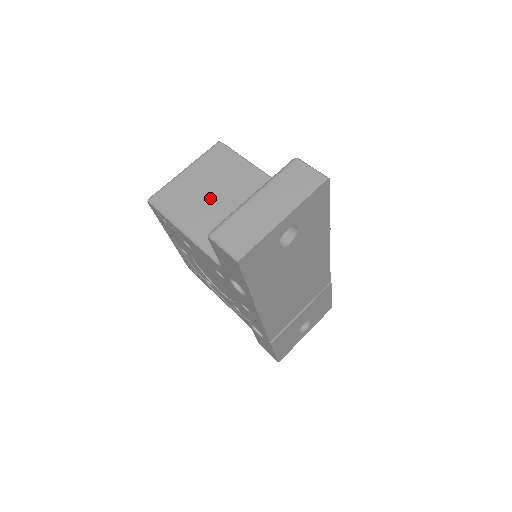
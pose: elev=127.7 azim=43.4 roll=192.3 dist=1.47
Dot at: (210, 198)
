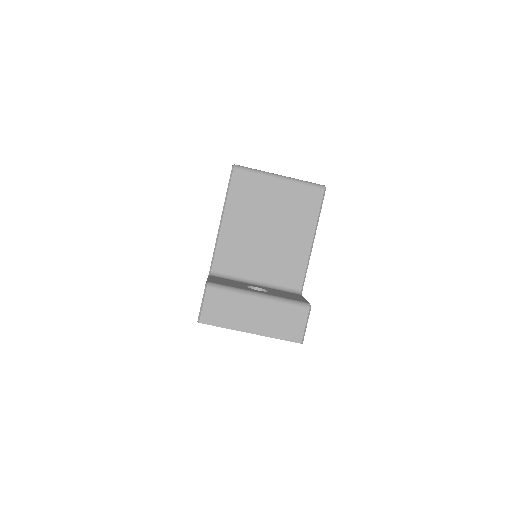
Dot at: (263, 222)
